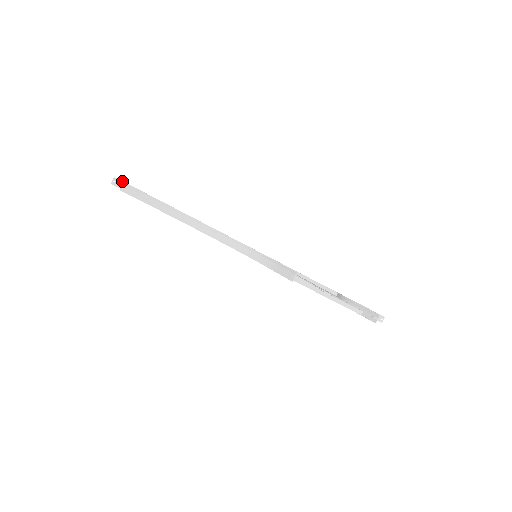
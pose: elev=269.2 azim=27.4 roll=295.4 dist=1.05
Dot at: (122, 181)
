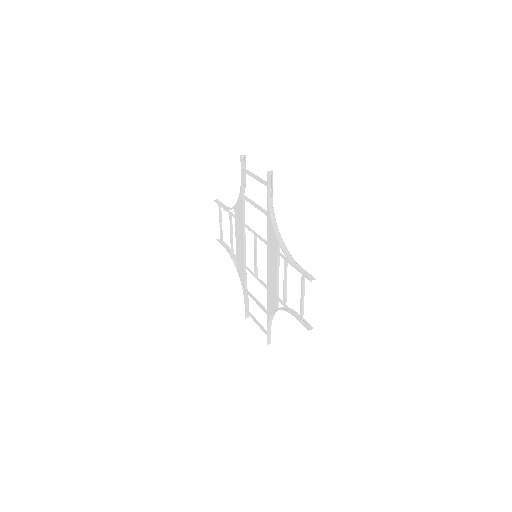
Dot at: occluded
